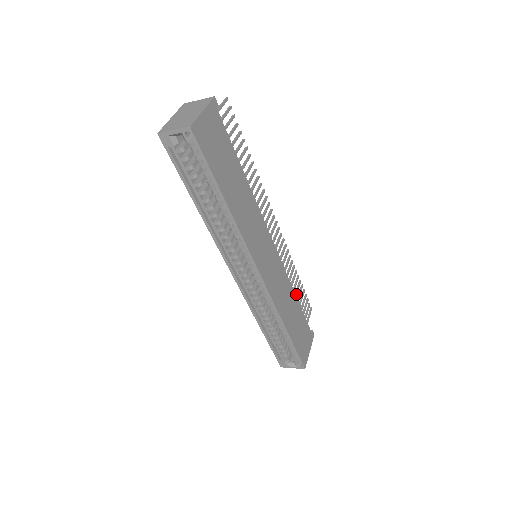
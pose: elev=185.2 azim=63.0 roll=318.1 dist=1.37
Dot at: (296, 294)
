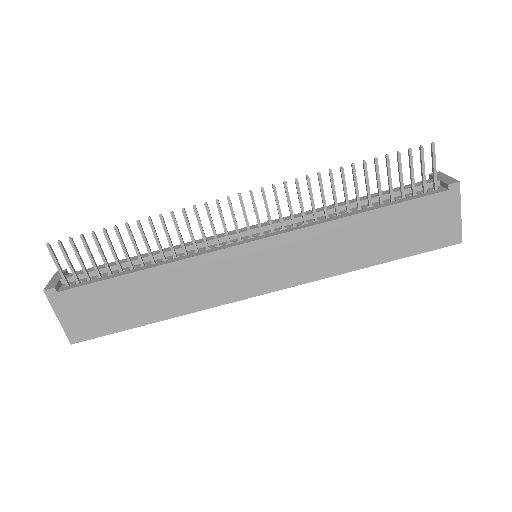
Dot at: (367, 192)
